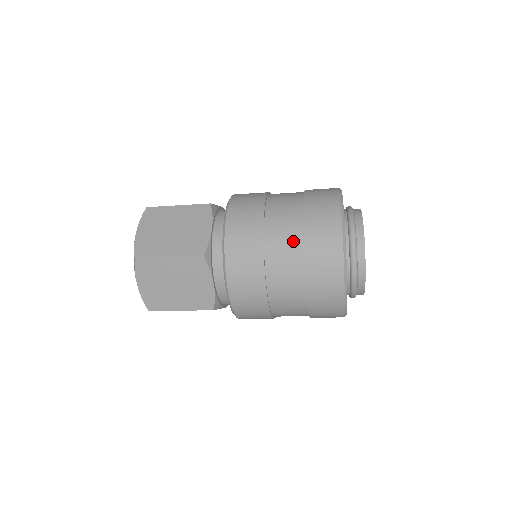
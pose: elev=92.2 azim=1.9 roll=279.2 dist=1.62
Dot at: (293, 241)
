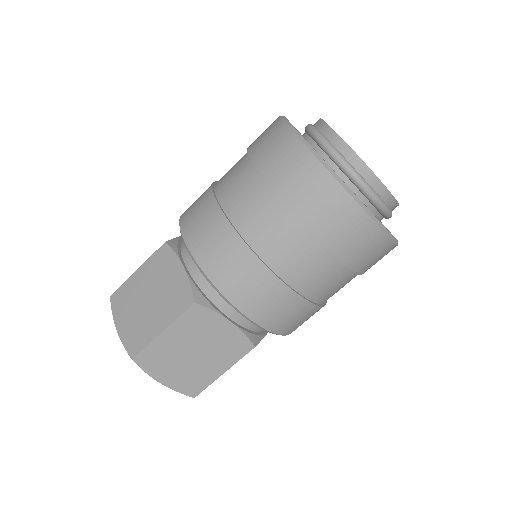
Dot at: (271, 211)
